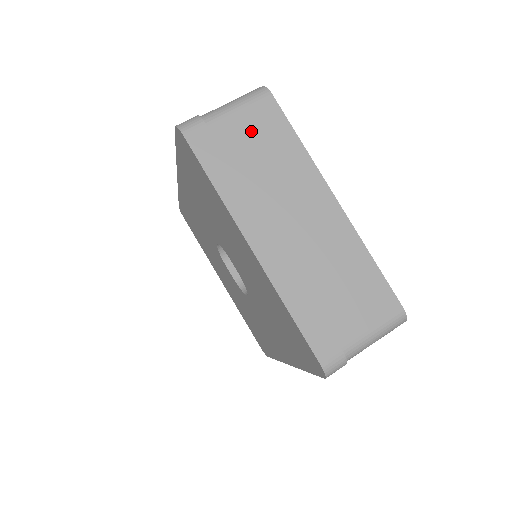
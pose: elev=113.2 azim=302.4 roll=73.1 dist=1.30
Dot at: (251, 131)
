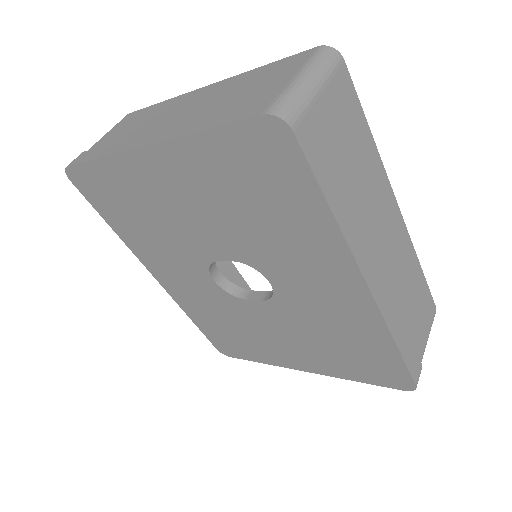
Dot at: (120, 129)
